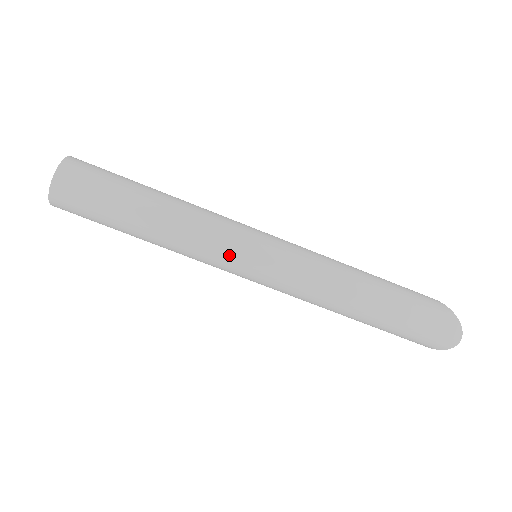
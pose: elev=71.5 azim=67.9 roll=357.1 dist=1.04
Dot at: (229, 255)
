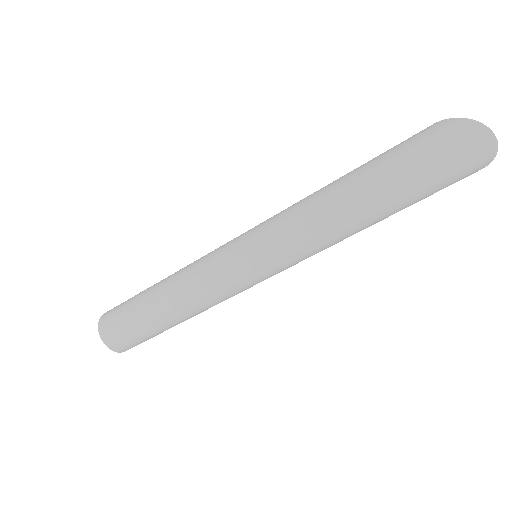
Dot at: (230, 281)
